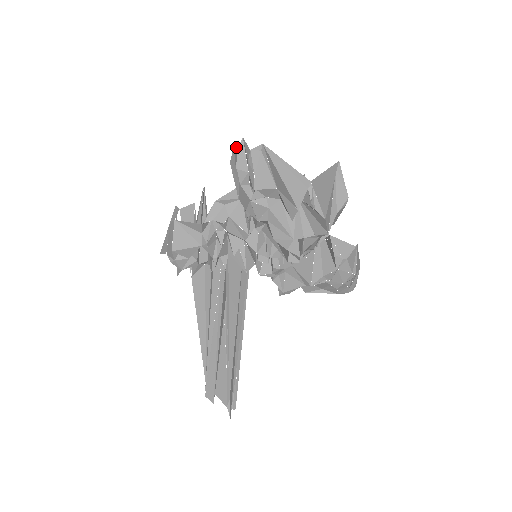
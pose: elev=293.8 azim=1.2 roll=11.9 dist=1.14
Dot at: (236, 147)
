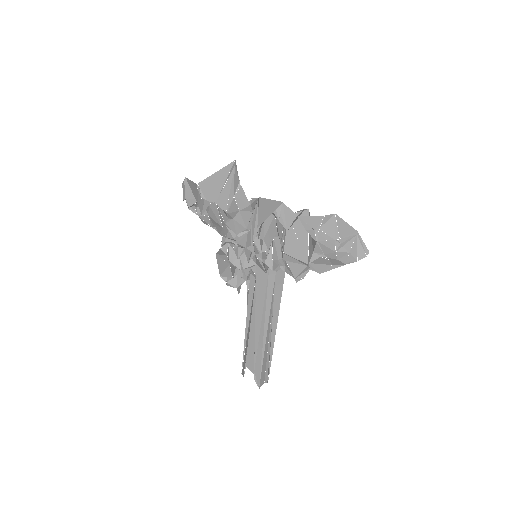
Dot at: occluded
